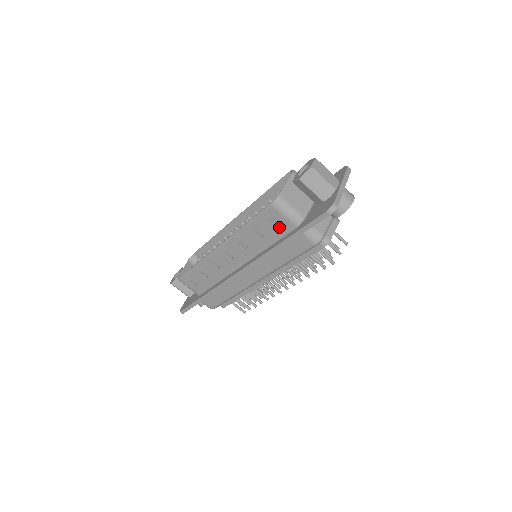
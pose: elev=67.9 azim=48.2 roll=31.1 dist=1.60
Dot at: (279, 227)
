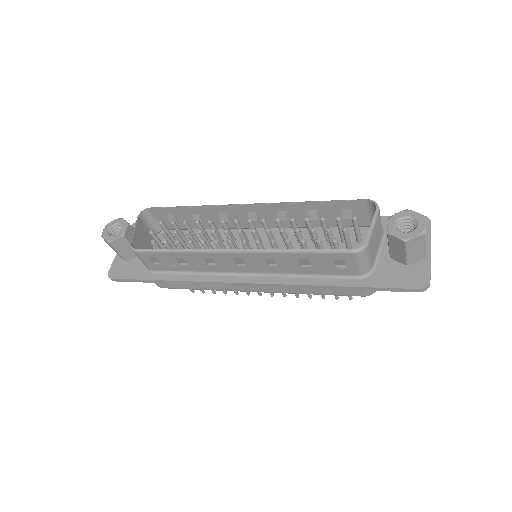
Dot at: (339, 269)
